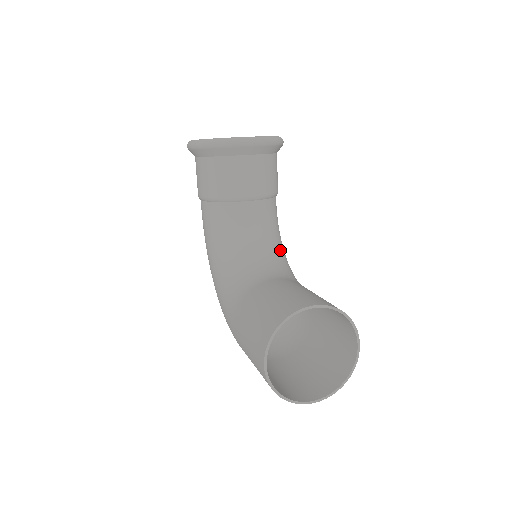
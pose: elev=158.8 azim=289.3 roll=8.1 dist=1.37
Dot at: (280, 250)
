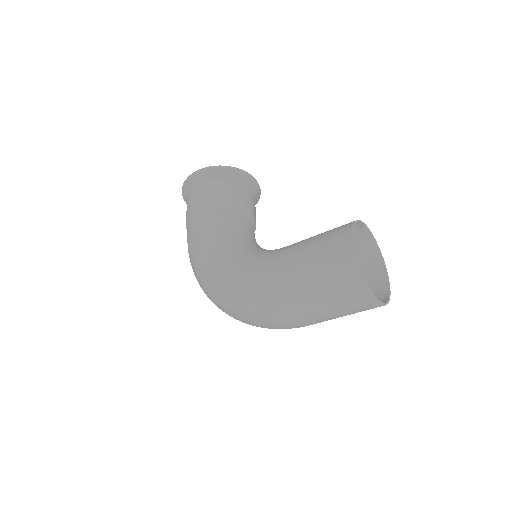
Dot at: occluded
